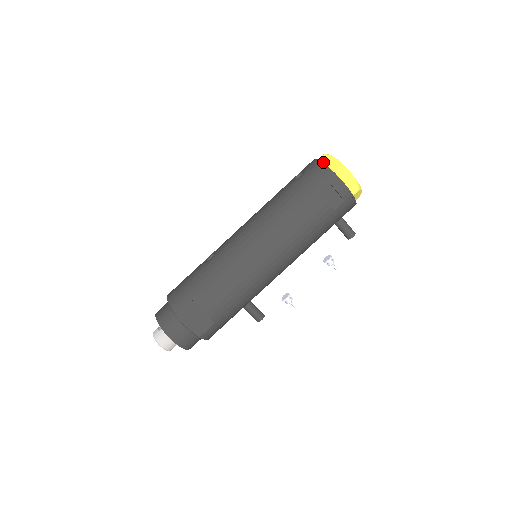
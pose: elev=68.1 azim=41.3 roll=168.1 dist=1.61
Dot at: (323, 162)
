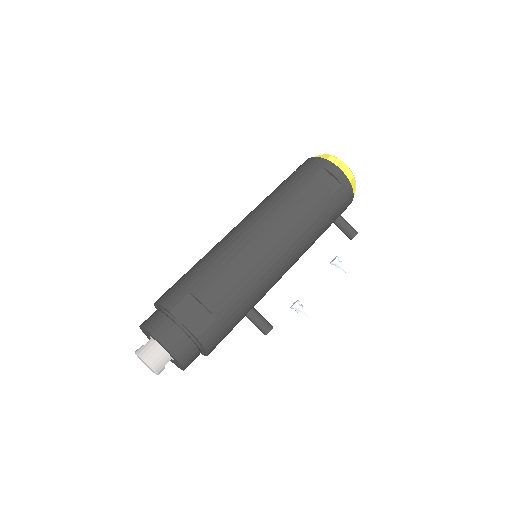
Dot at: occluded
